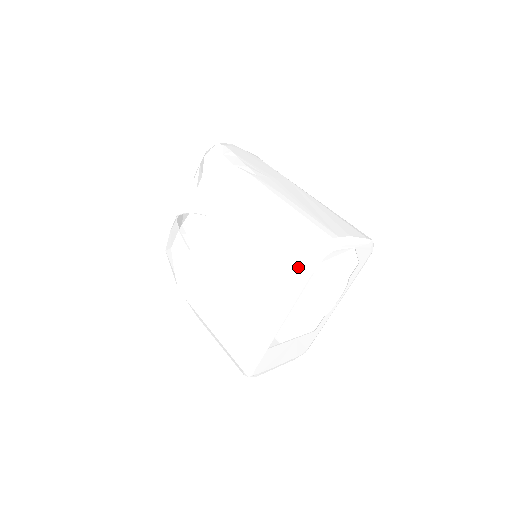
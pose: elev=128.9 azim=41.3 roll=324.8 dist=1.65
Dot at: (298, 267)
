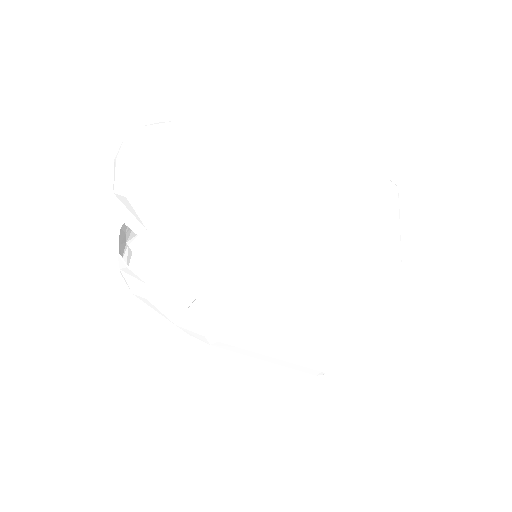
Dot at: (367, 312)
